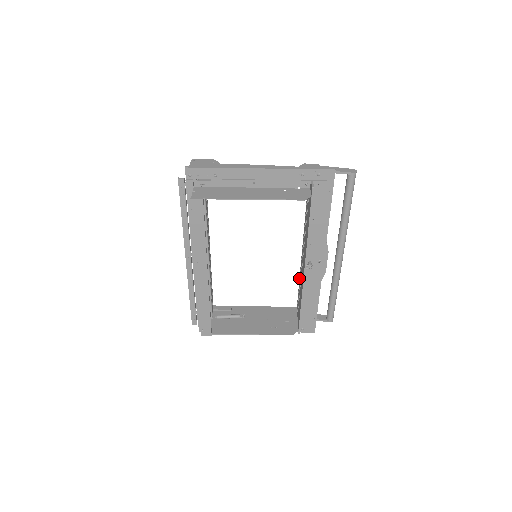
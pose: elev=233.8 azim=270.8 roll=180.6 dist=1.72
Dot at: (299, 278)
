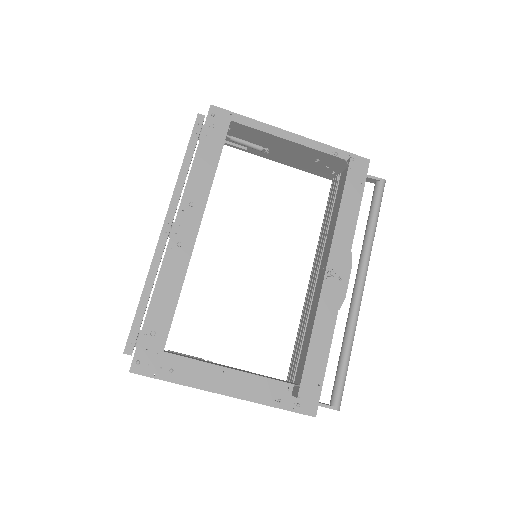
Dot at: (299, 324)
